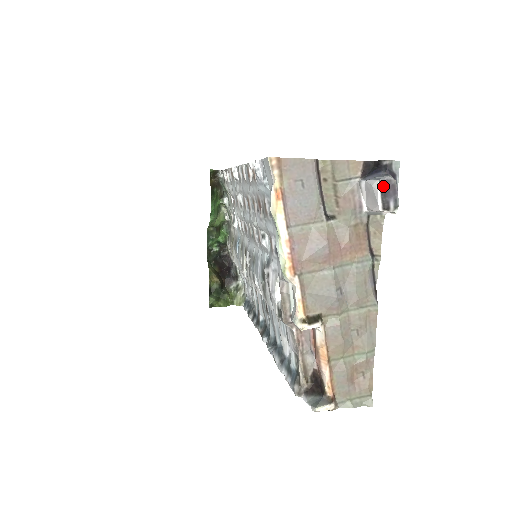
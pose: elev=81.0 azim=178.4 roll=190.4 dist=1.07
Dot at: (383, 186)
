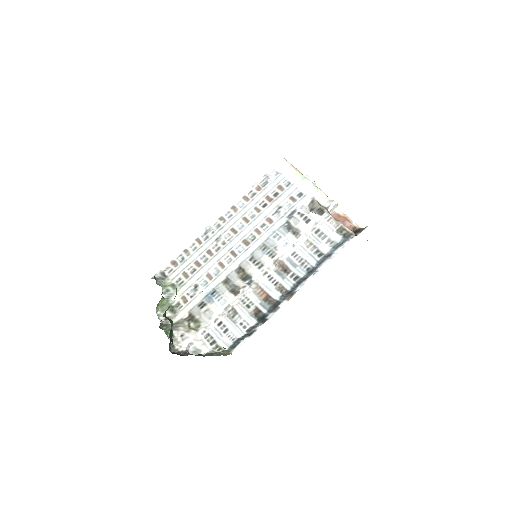
Dot at: (309, 177)
